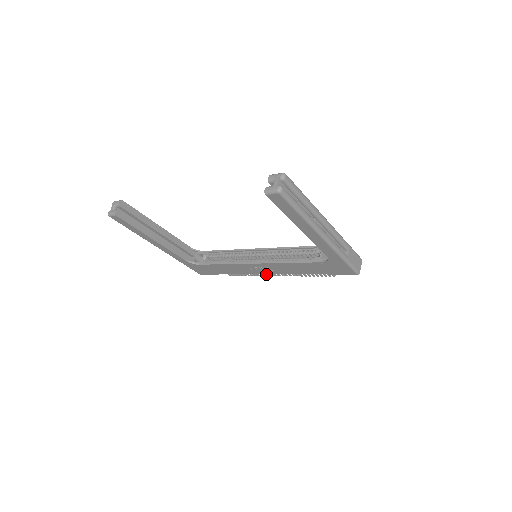
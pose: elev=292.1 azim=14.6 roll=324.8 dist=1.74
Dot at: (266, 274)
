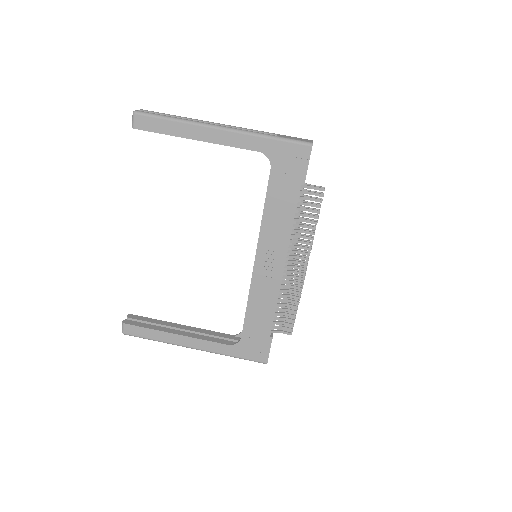
Dot at: (298, 280)
